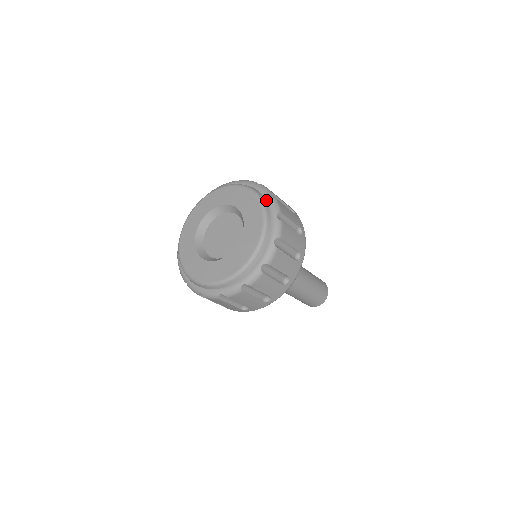
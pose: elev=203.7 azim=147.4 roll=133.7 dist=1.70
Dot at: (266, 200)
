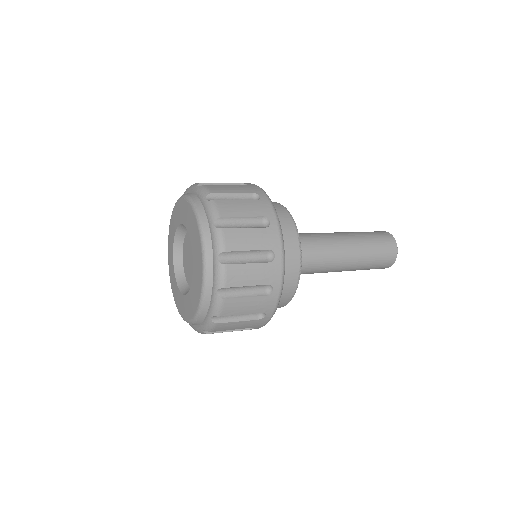
Dot at: (203, 207)
